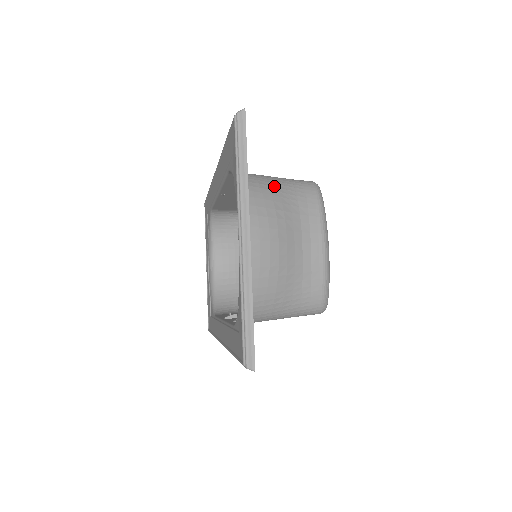
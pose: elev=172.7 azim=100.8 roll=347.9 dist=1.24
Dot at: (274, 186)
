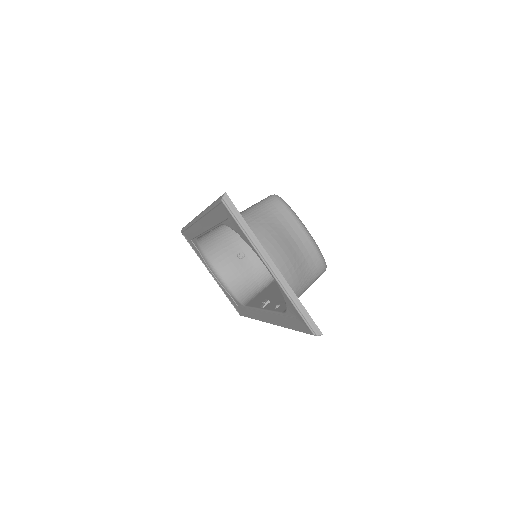
Dot at: (257, 218)
